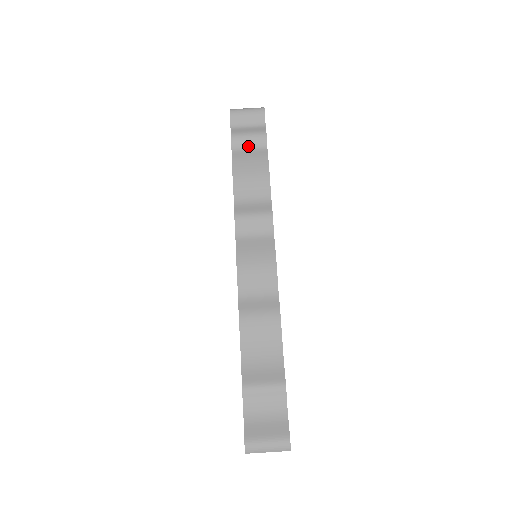
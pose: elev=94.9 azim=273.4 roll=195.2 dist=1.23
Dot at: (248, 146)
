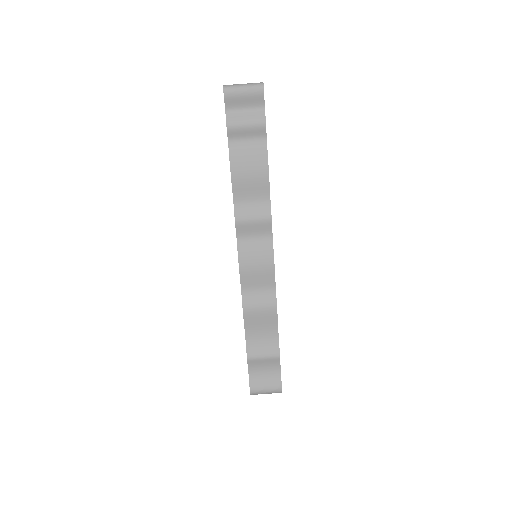
Dot at: (246, 137)
